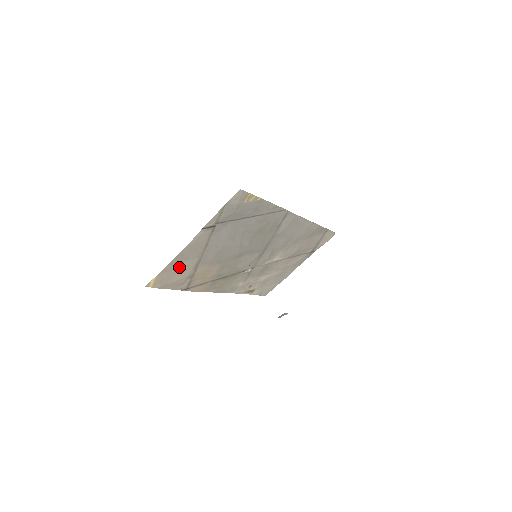
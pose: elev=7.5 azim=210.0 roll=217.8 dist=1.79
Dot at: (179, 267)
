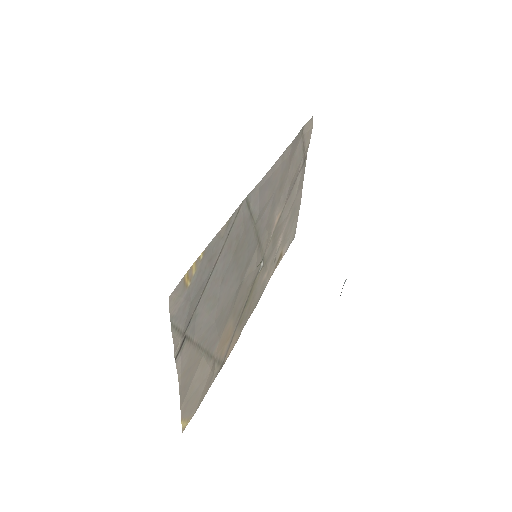
Dot at: (194, 386)
